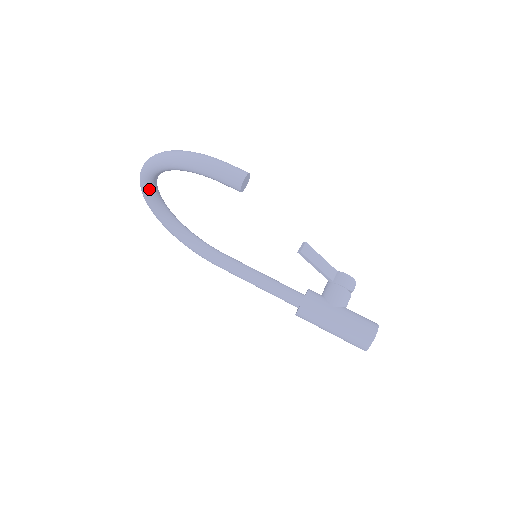
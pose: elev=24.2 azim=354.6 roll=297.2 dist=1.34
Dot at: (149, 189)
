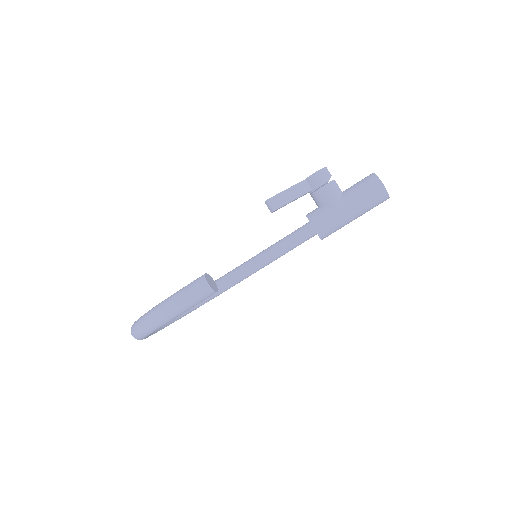
Dot at: (153, 332)
